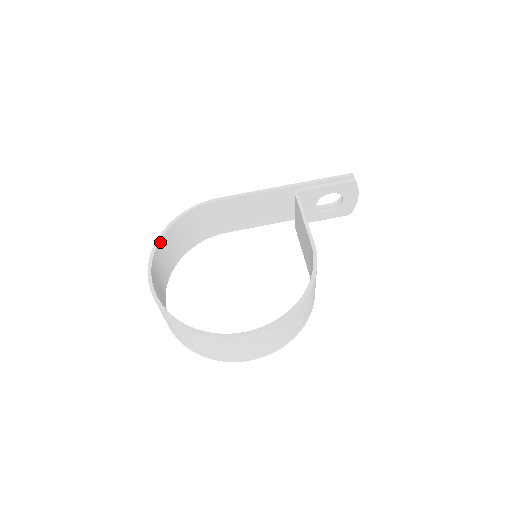
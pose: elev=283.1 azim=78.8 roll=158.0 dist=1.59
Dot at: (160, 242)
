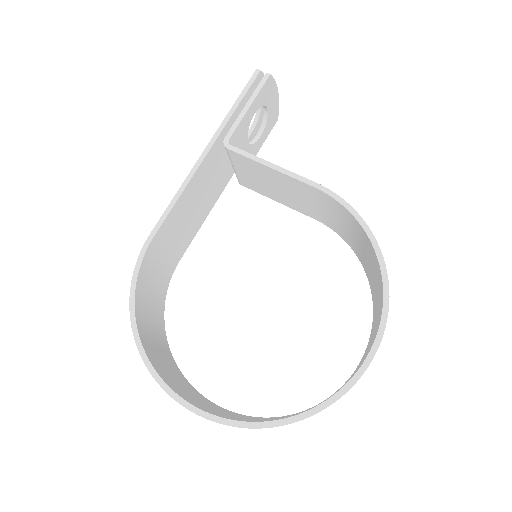
Dot at: (147, 355)
